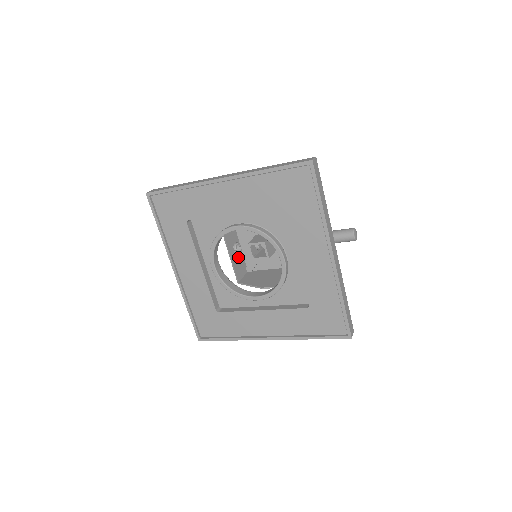
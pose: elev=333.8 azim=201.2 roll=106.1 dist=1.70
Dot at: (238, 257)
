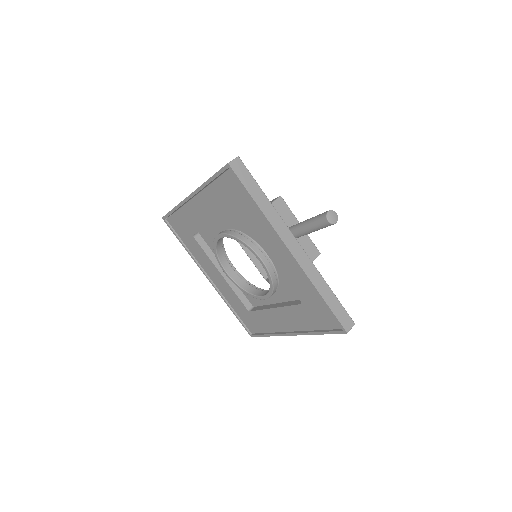
Dot at: occluded
